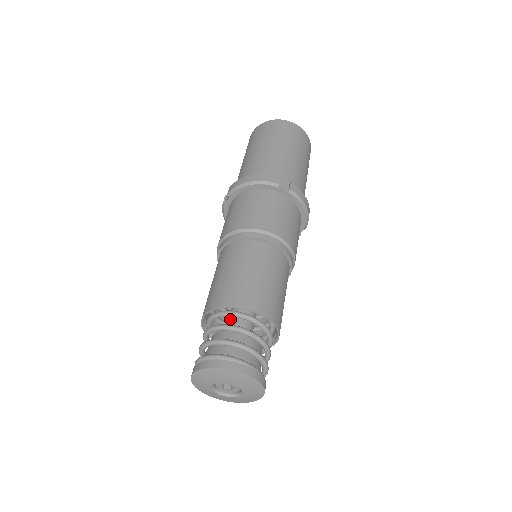
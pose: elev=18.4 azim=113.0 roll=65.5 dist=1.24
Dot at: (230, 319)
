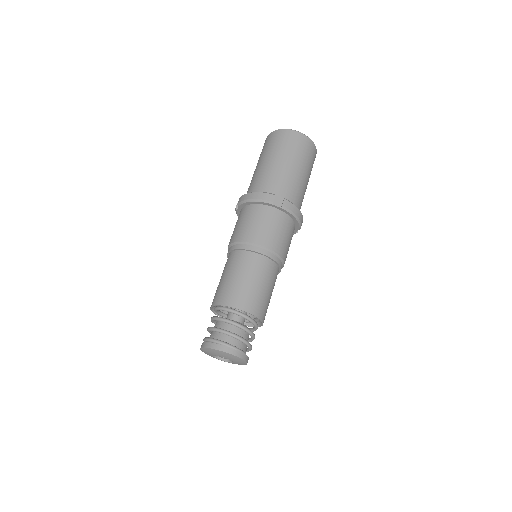
Dot at: occluded
